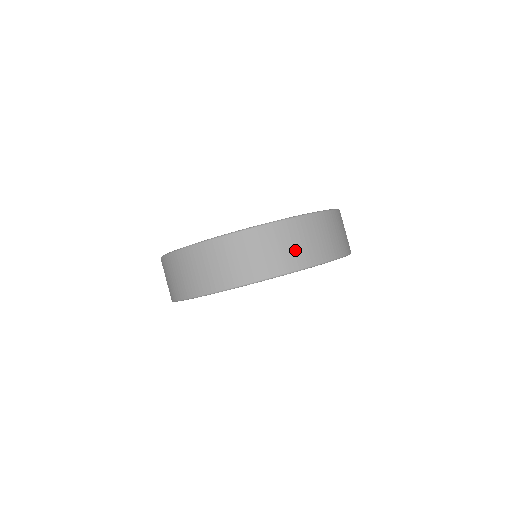
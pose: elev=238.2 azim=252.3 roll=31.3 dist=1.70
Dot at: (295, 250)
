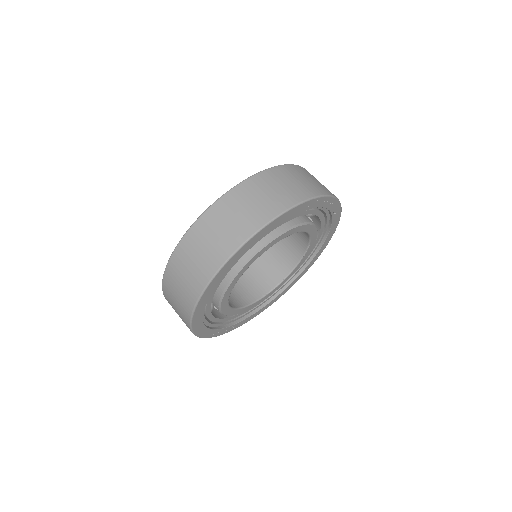
Dot at: (241, 219)
